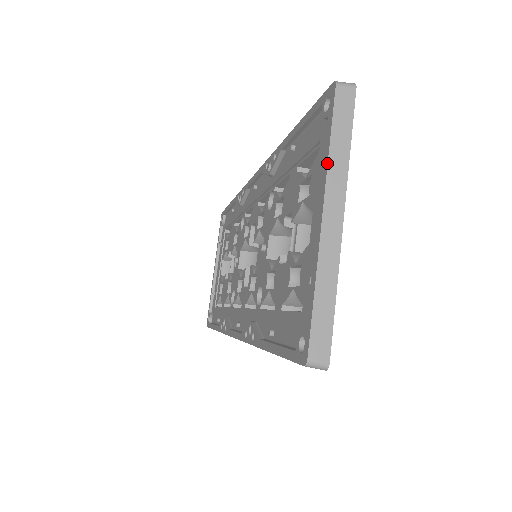
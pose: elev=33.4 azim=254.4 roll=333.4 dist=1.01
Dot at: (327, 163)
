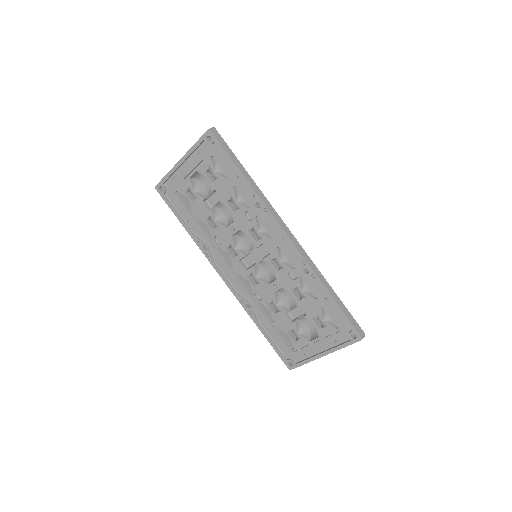
Dot at: occluded
